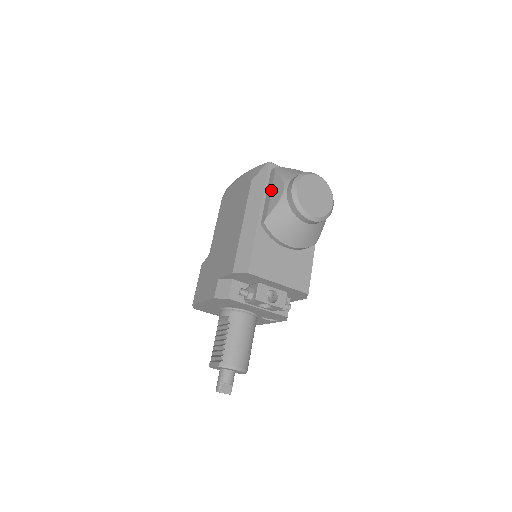
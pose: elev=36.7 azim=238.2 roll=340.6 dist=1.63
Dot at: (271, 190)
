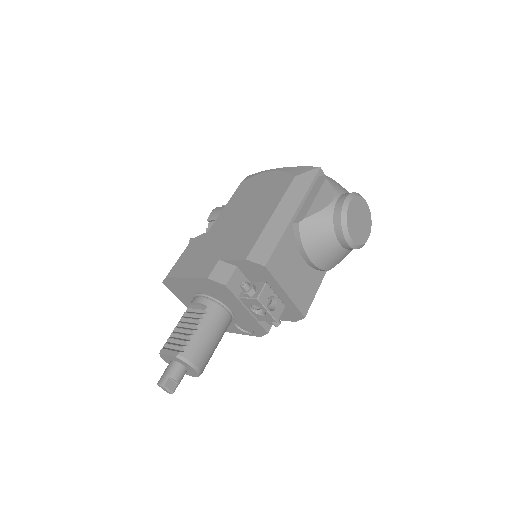
Dot at: (316, 194)
